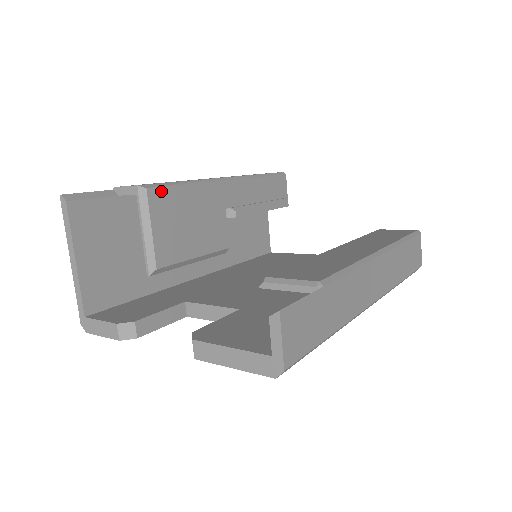
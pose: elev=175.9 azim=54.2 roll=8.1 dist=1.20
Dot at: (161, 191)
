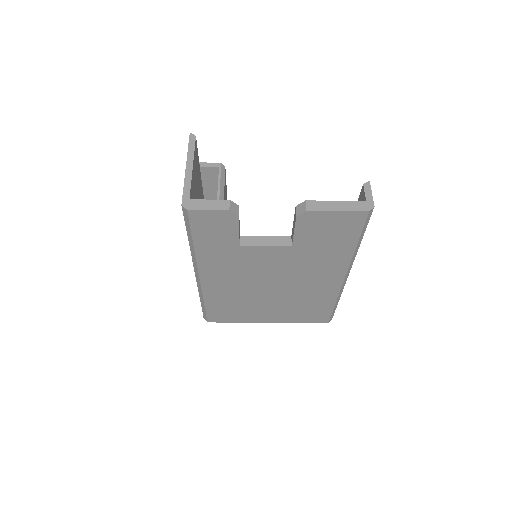
Dot at: occluded
